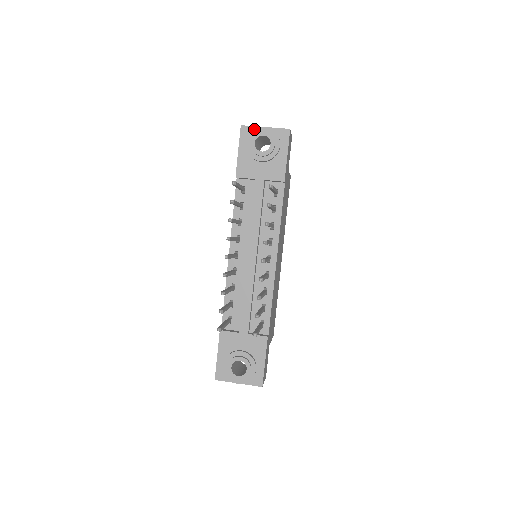
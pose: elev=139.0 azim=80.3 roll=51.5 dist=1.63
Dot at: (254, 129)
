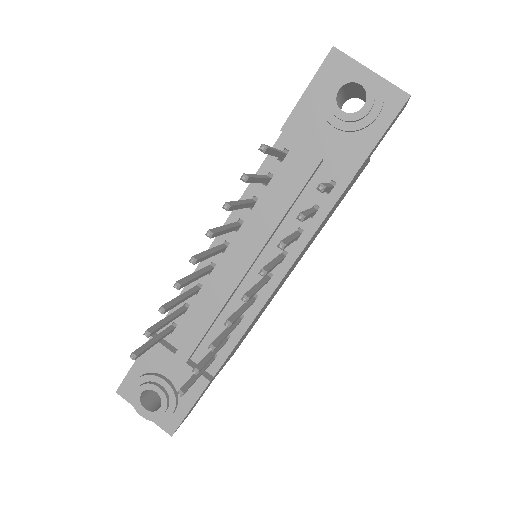
Dot at: (351, 64)
